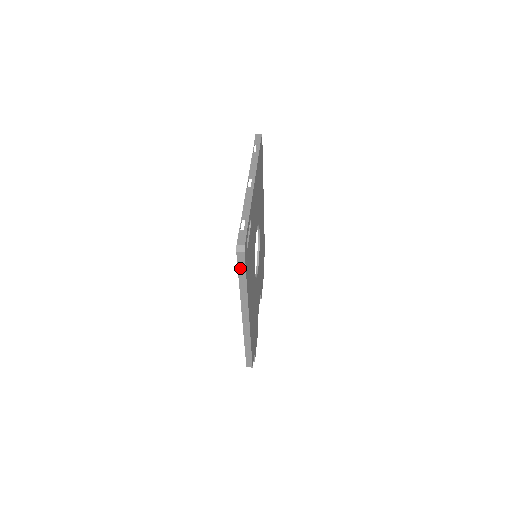
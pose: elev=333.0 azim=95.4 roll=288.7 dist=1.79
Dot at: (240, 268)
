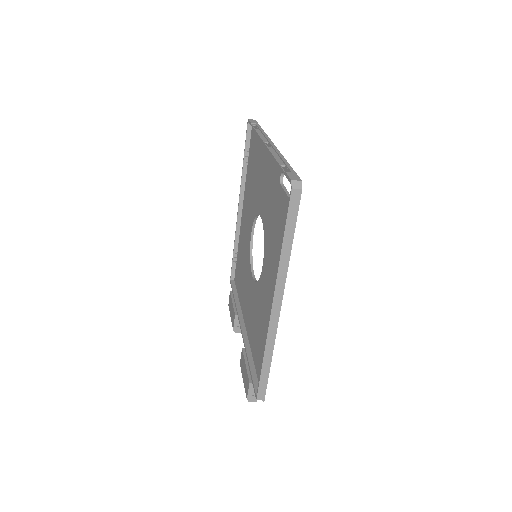
Dot at: (290, 218)
